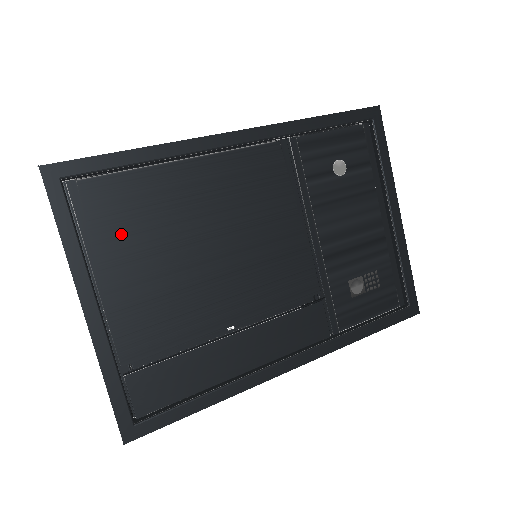
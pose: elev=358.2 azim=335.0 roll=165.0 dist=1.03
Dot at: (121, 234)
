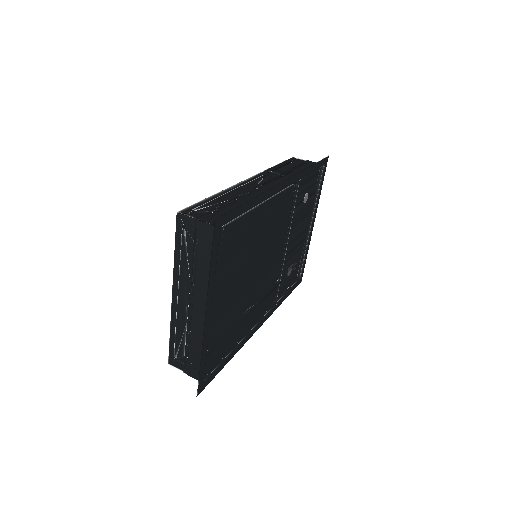
Dot at: (229, 260)
